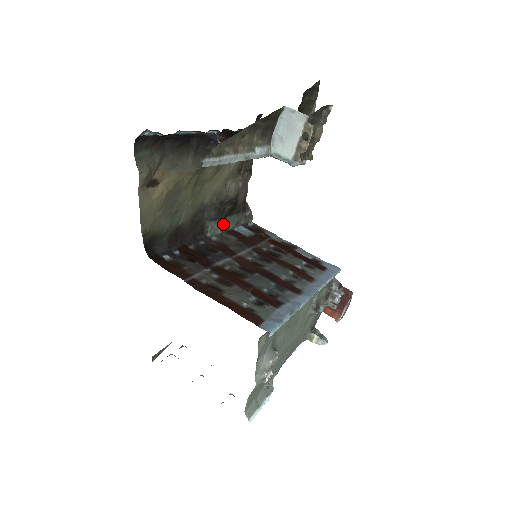
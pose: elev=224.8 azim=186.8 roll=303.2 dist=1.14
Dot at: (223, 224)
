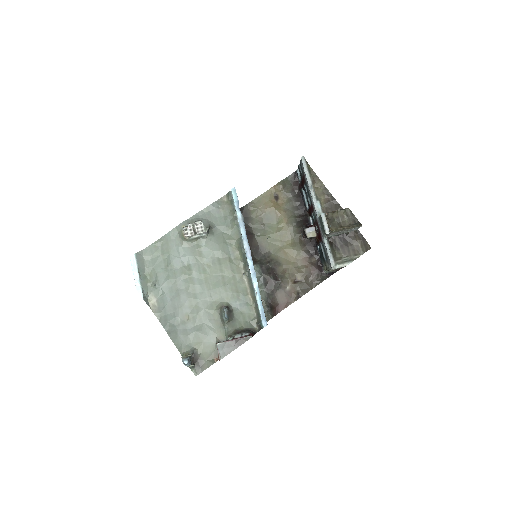
Dot at: (259, 283)
